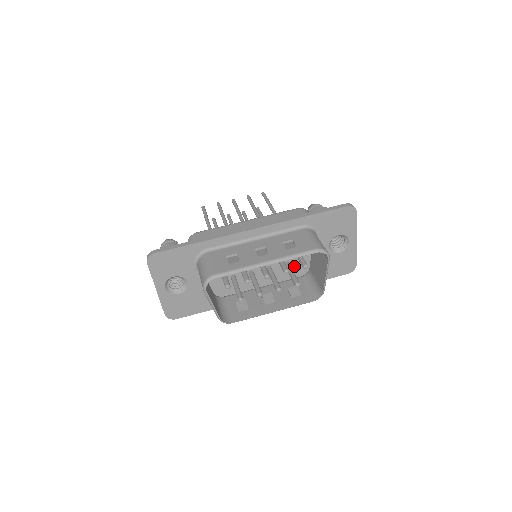
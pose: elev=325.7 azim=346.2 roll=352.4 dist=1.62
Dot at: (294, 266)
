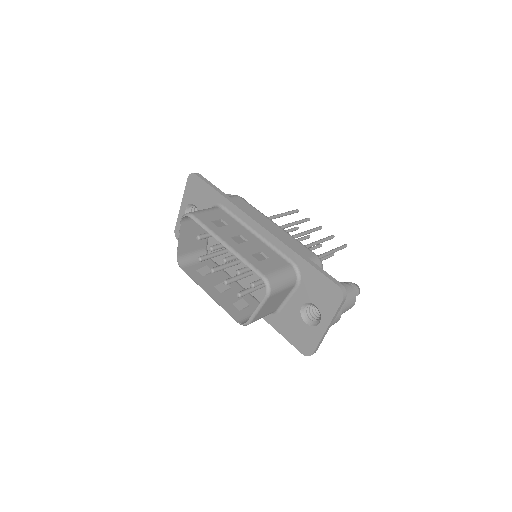
Dot at: occluded
